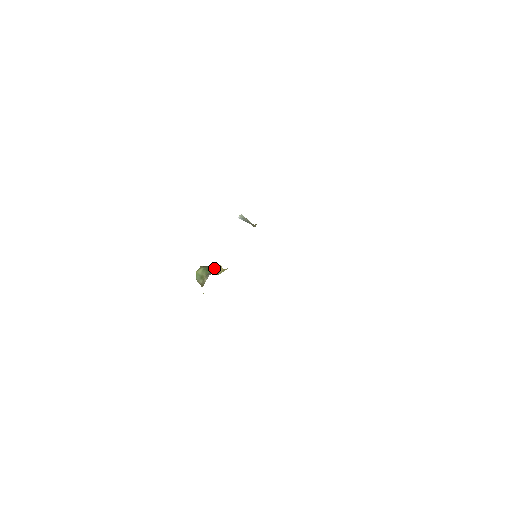
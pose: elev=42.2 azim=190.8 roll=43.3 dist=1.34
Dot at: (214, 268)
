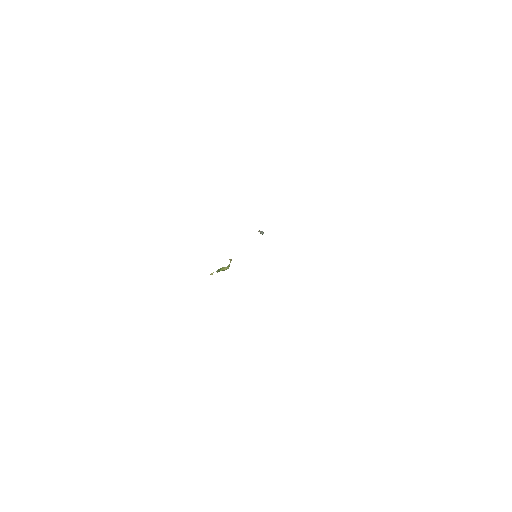
Dot at: occluded
